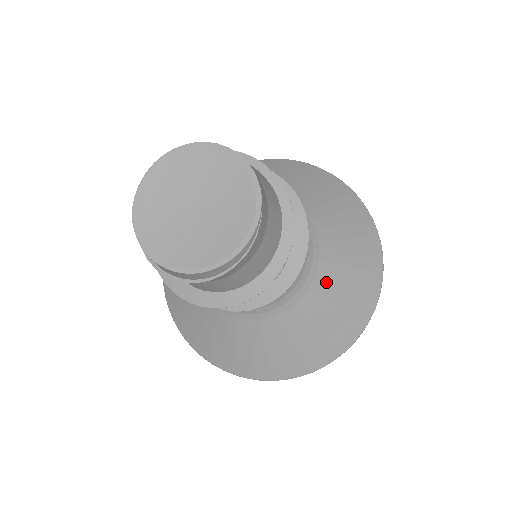
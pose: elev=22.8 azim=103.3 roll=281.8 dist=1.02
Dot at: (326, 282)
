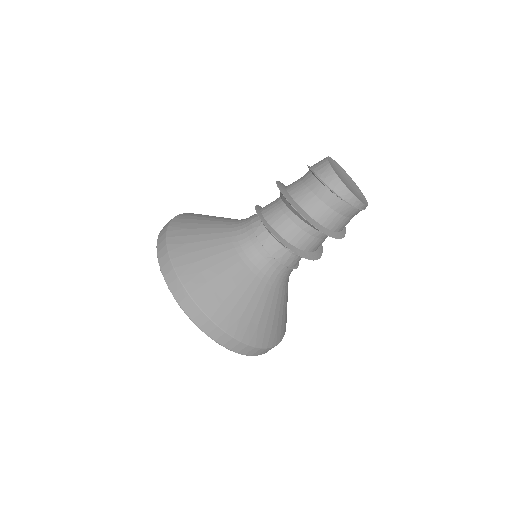
Dot at: occluded
